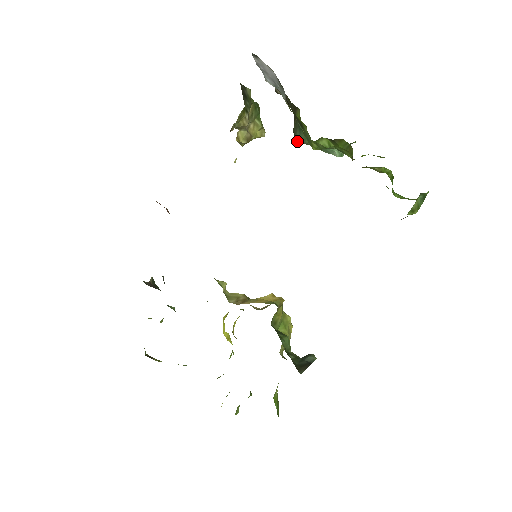
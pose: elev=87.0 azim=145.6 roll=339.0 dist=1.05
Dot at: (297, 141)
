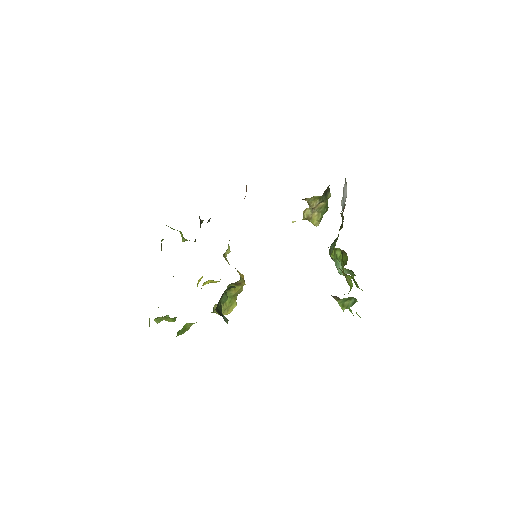
Dot at: (329, 253)
